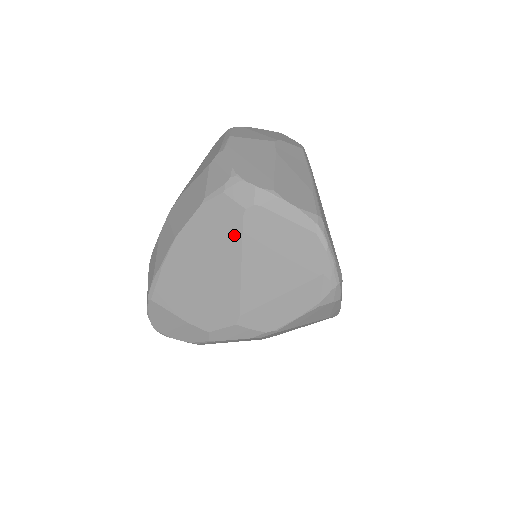
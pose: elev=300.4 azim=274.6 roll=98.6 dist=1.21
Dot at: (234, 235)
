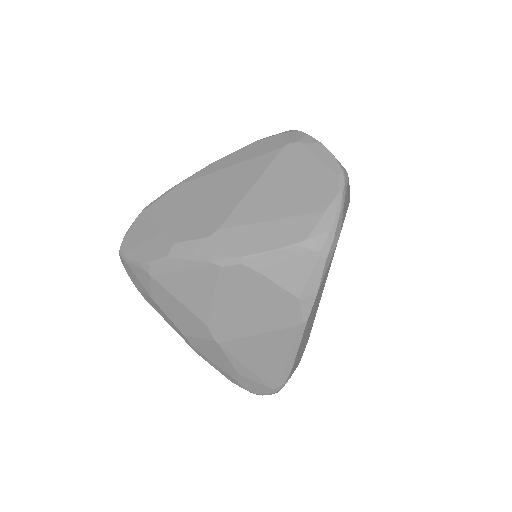
Dot at: (265, 160)
